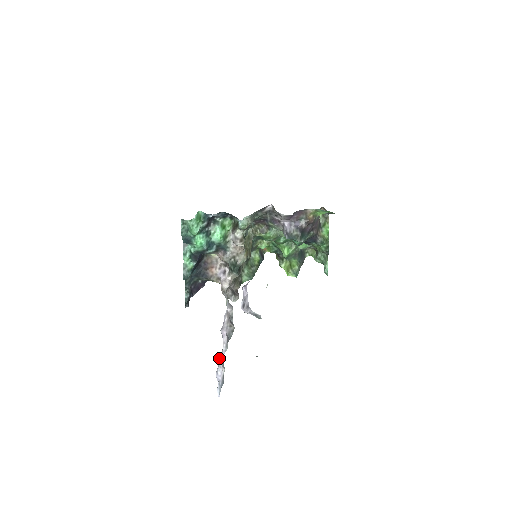
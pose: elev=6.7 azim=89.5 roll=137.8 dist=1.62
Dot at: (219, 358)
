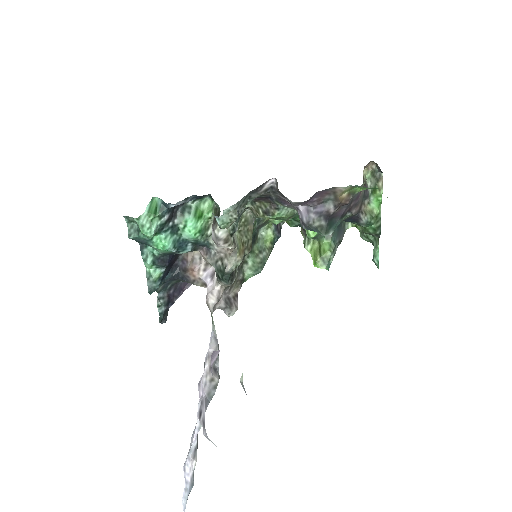
Dot at: (192, 436)
